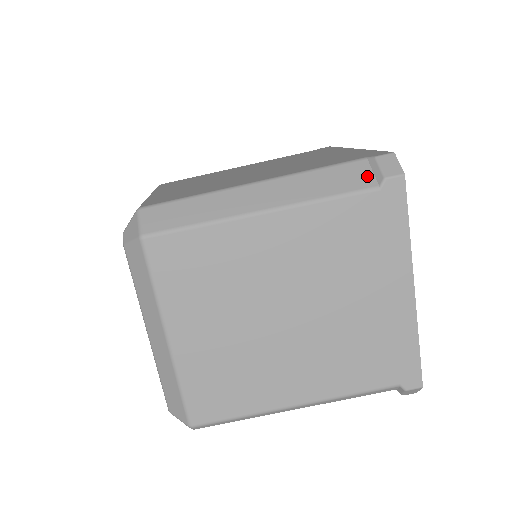
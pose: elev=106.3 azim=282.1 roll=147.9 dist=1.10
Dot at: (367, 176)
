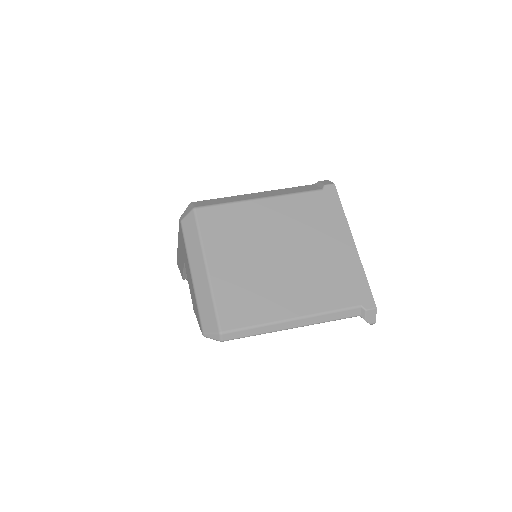
Dot at: (315, 187)
